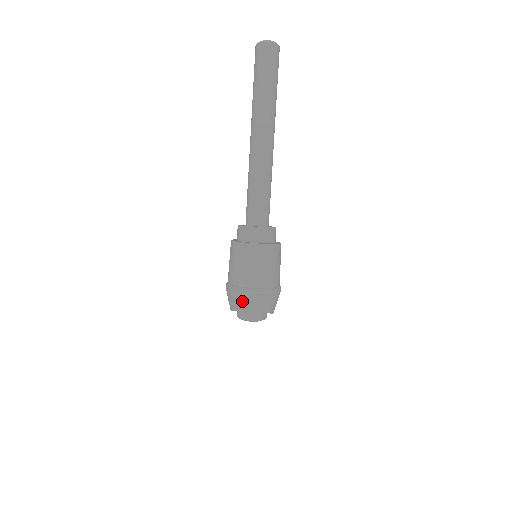
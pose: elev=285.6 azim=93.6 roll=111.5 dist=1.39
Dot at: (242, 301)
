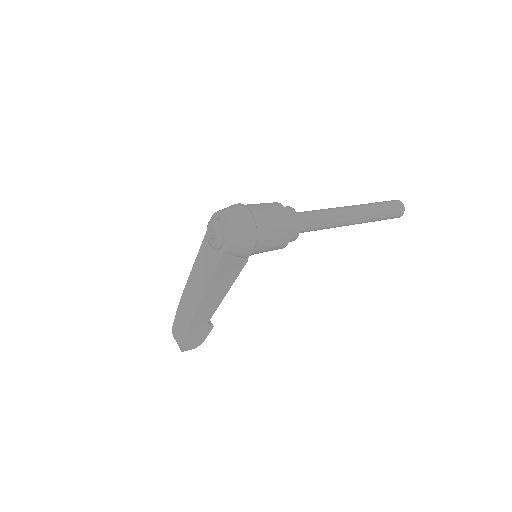
Dot at: (232, 207)
